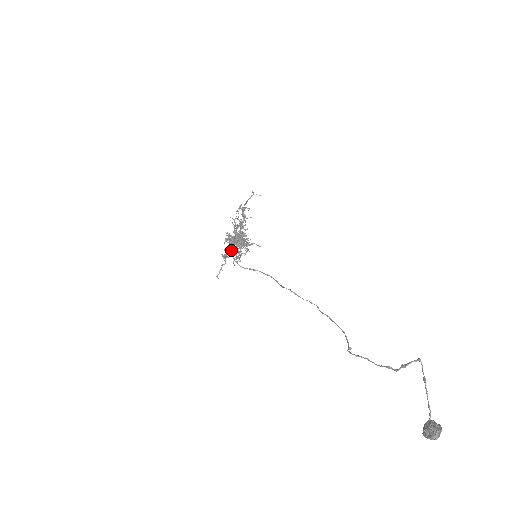
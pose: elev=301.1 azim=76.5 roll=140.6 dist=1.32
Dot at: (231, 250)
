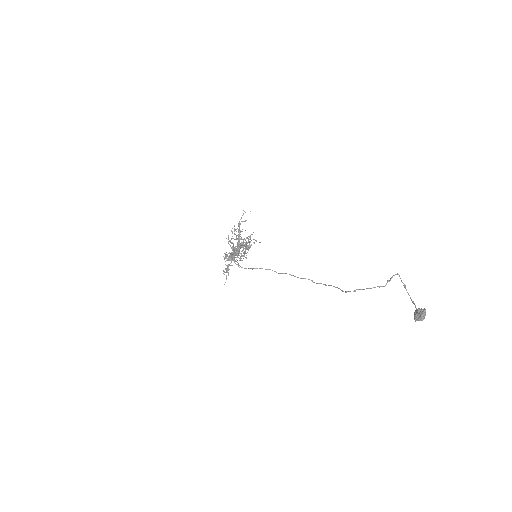
Dot at: occluded
